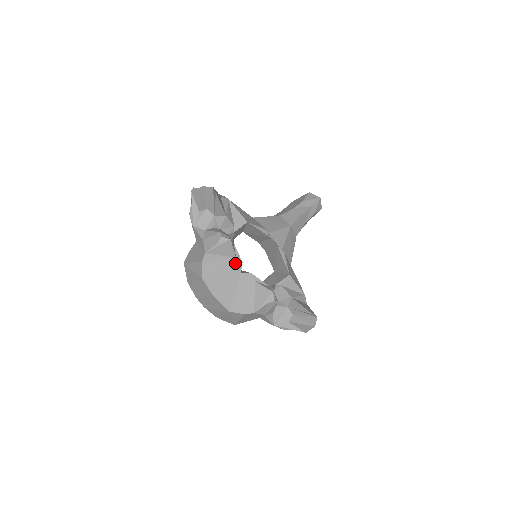
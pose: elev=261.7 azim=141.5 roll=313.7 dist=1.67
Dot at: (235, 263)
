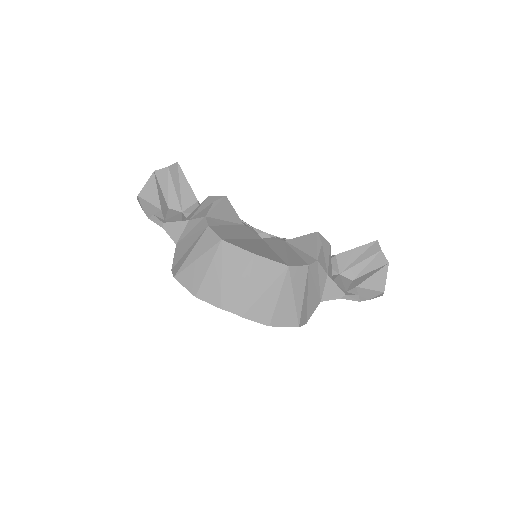
Dot at: (247, 229)
